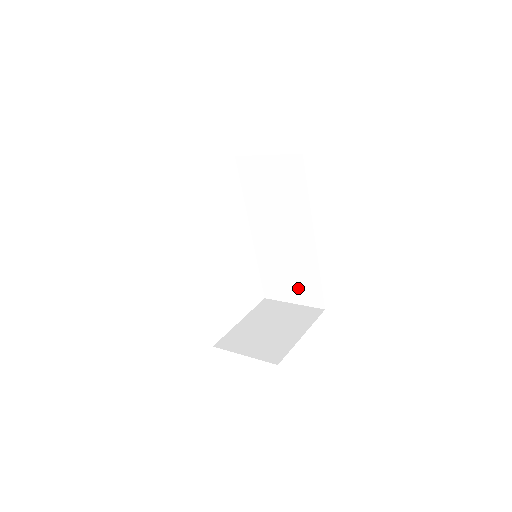
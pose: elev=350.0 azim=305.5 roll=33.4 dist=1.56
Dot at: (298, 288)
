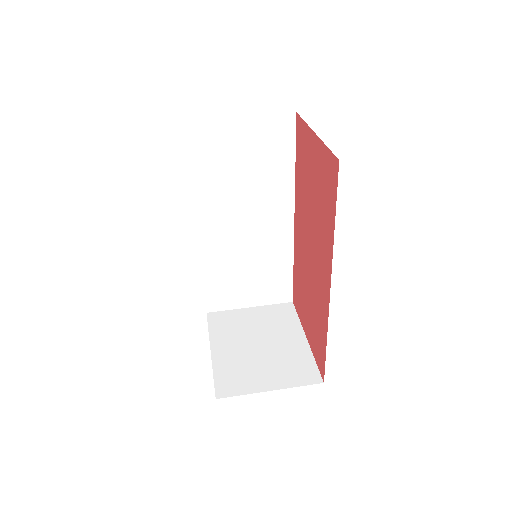
Dot at: (260, 286)
